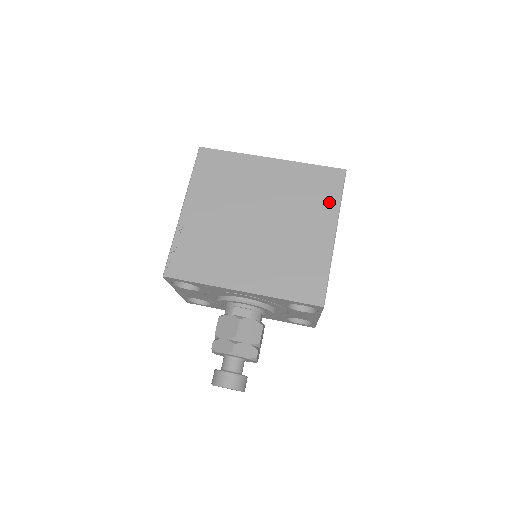
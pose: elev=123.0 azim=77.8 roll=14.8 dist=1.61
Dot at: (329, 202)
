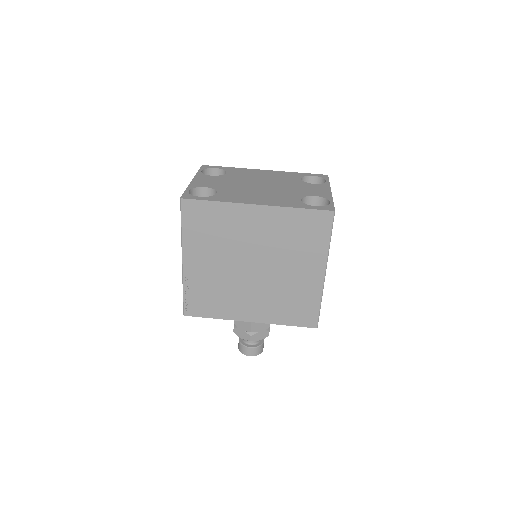
Dot at: (318, 245)
